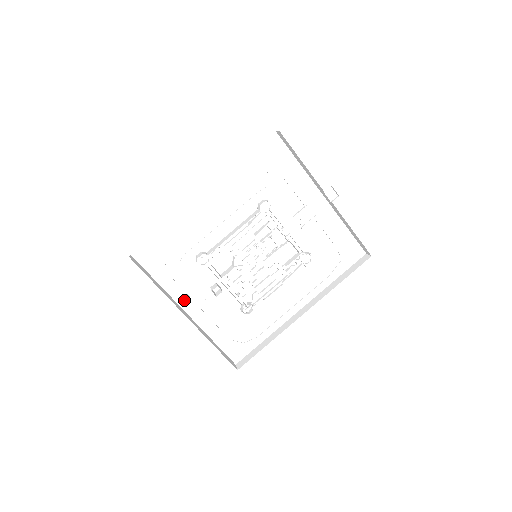
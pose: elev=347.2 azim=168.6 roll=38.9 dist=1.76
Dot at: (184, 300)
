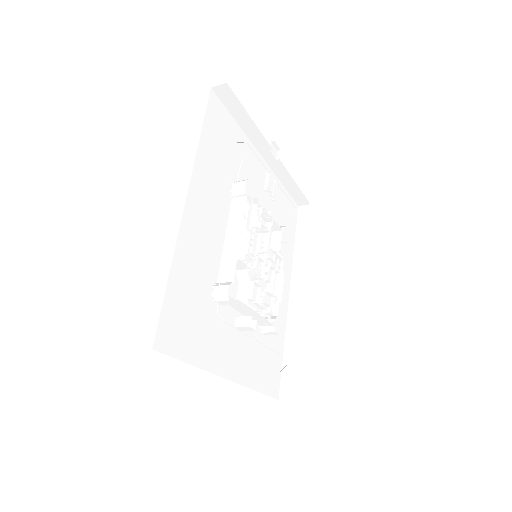
Dot at: (222, 365)
